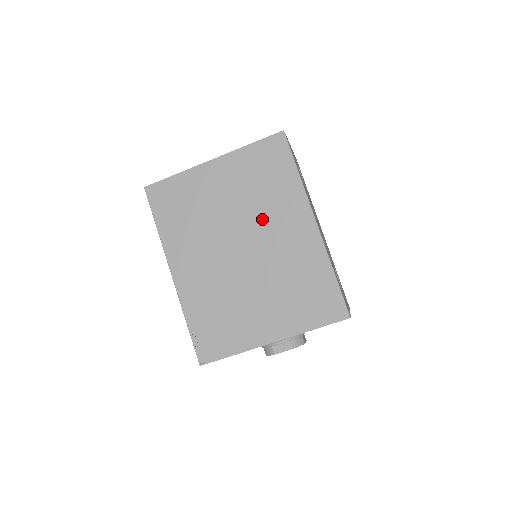
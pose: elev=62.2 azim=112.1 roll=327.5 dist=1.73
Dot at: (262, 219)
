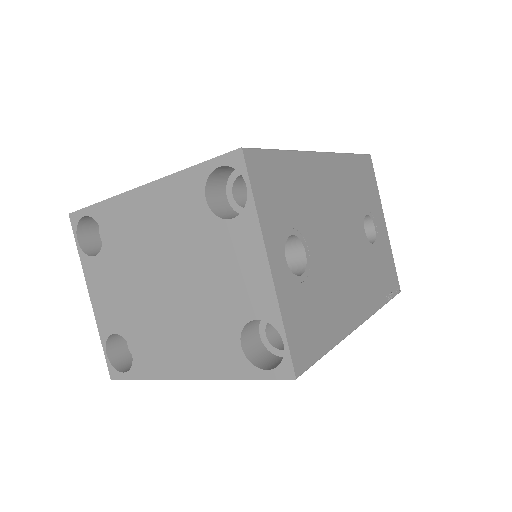
Dot at: occluded
